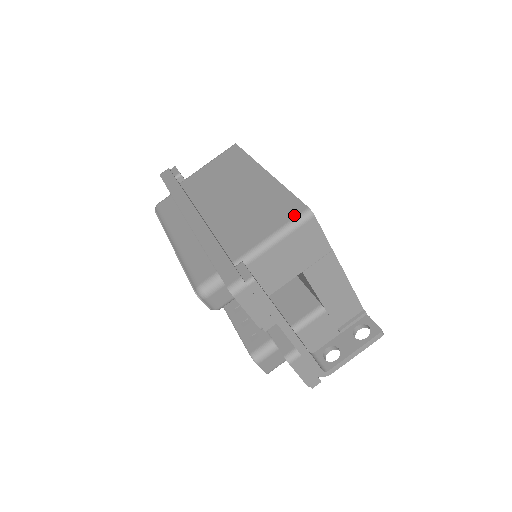
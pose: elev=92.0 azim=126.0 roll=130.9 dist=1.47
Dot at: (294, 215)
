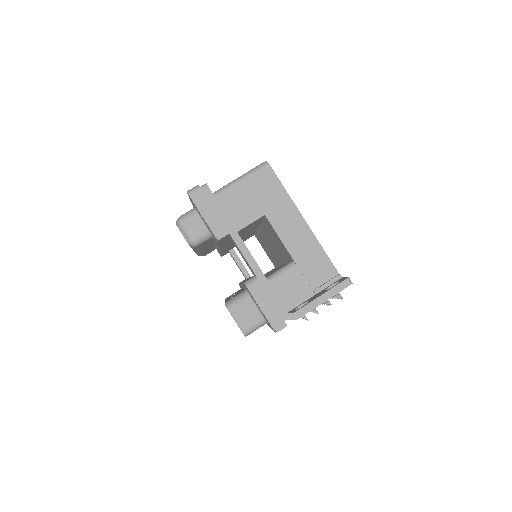
Dot at: (255, 167)
